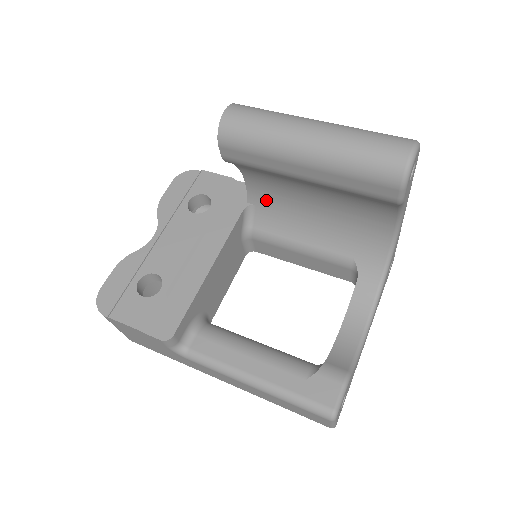
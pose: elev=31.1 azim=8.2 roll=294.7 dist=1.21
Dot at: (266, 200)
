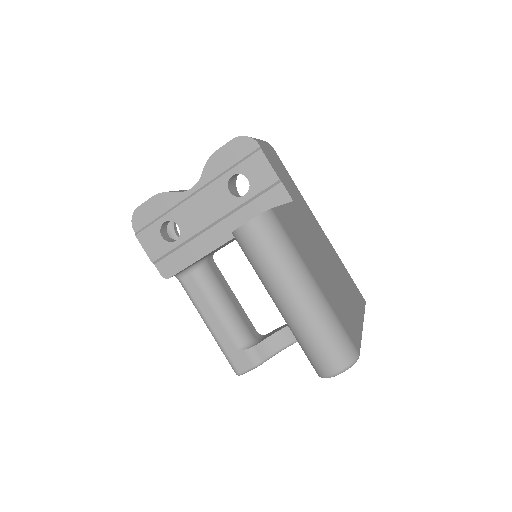
Dot at: occluded
